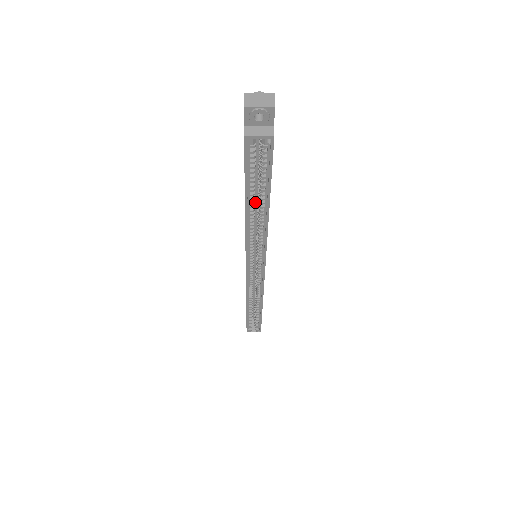
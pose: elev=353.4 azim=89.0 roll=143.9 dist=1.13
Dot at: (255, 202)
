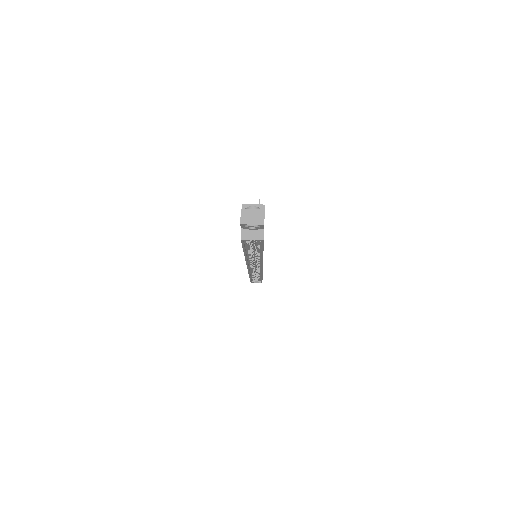
Dot at: (253, 241)
